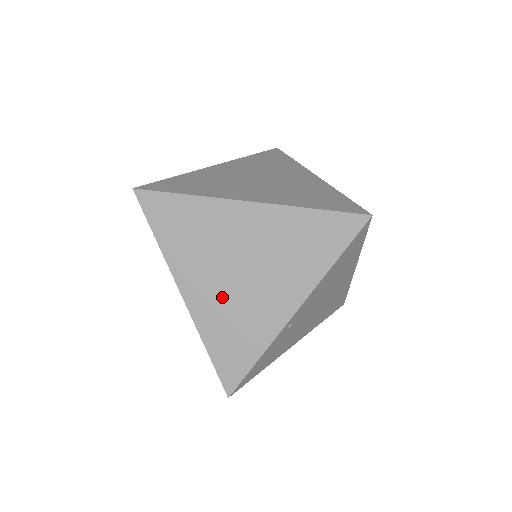
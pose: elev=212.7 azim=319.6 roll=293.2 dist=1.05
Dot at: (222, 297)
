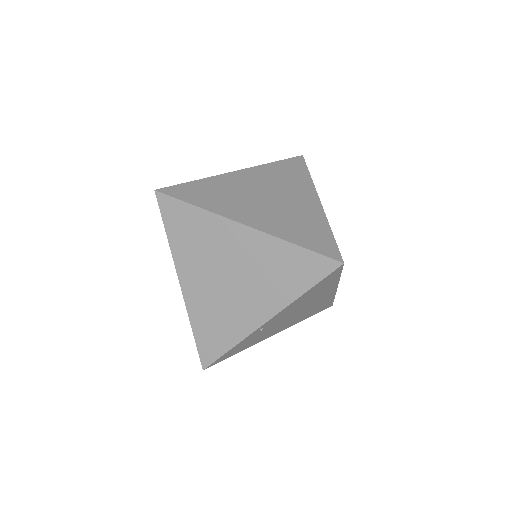
Dot at: (211, 294)
